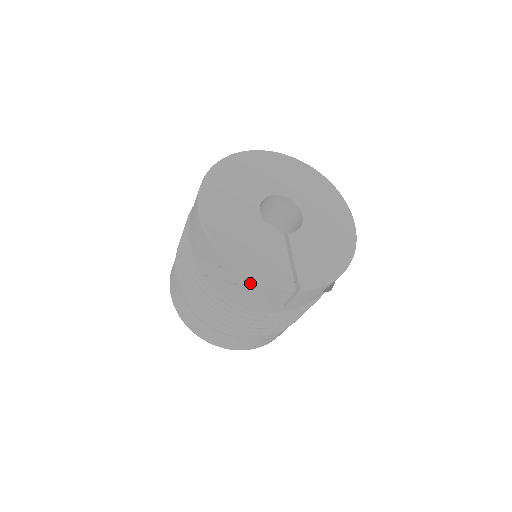
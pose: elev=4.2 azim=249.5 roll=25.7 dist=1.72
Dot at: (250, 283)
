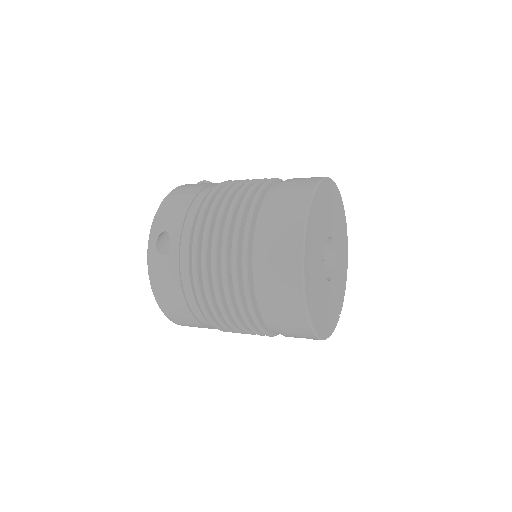
Dot at: occluded
